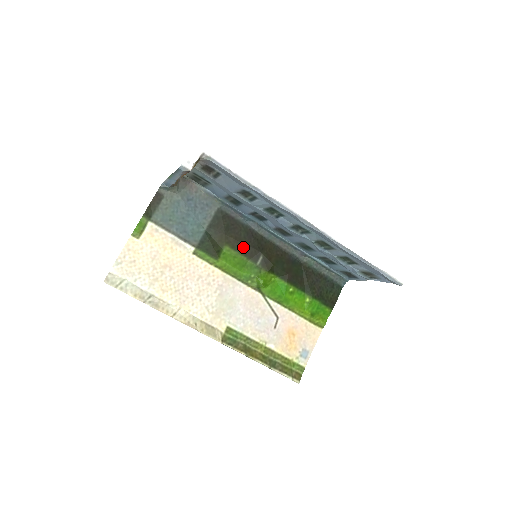
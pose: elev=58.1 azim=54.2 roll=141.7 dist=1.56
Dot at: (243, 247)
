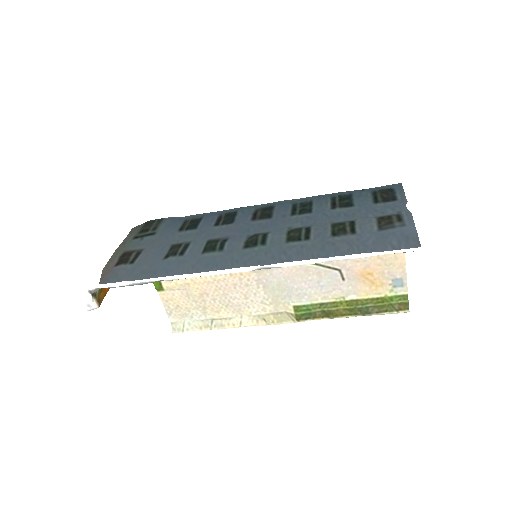
Dot at: occluded
